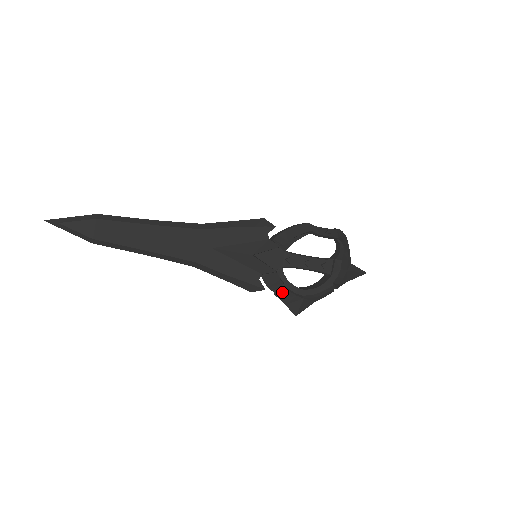
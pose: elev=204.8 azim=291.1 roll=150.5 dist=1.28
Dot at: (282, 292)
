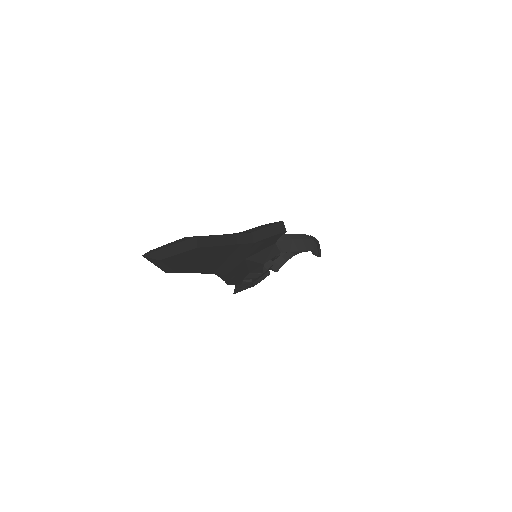
Dot at: (246, 283)
